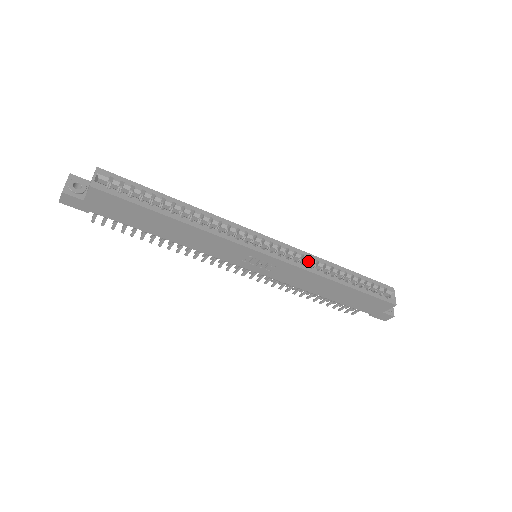
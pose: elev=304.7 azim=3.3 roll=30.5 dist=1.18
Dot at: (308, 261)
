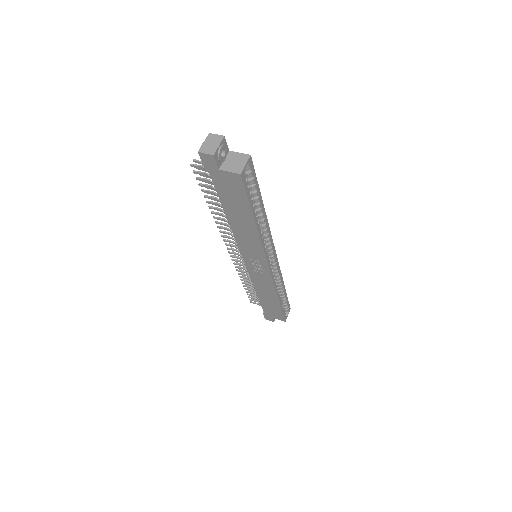
Dot at: (276, 276)
